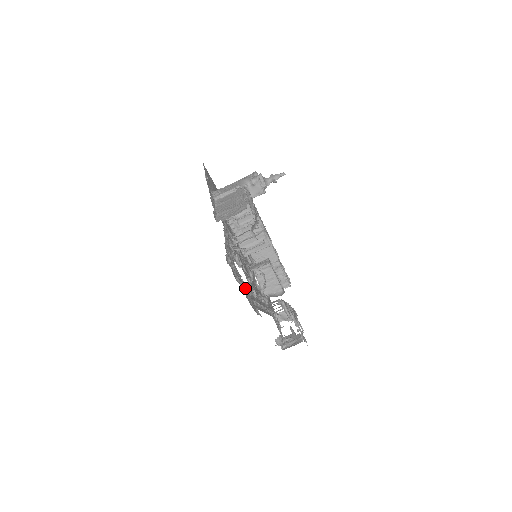
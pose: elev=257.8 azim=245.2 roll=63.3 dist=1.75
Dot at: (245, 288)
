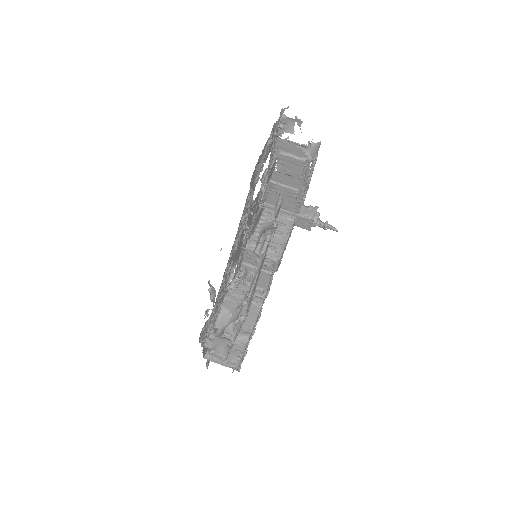
Dot at: (263, 160)
